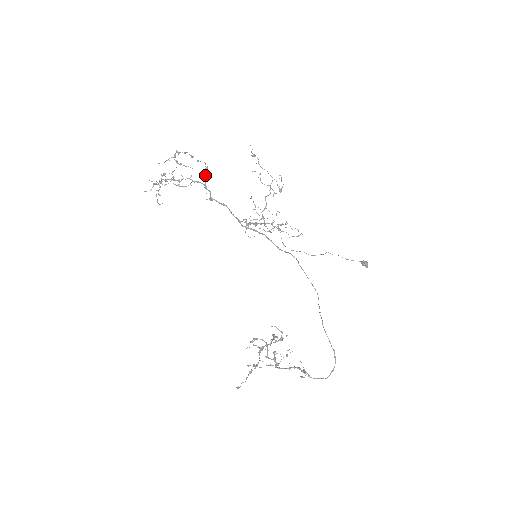
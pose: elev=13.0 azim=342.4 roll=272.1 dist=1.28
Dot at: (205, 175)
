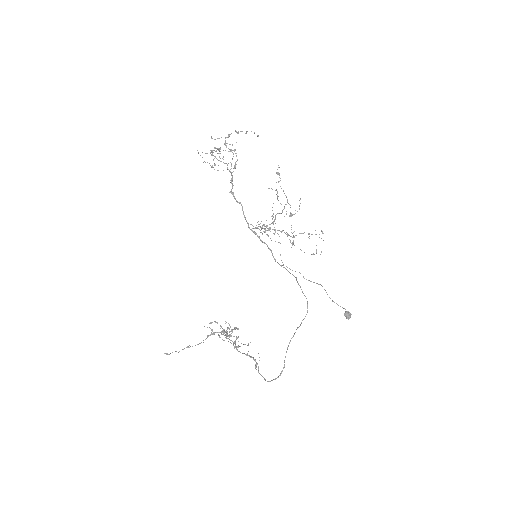
Dot at: occluded
